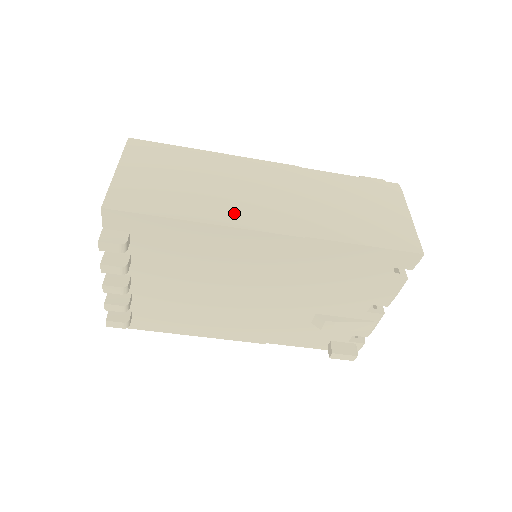
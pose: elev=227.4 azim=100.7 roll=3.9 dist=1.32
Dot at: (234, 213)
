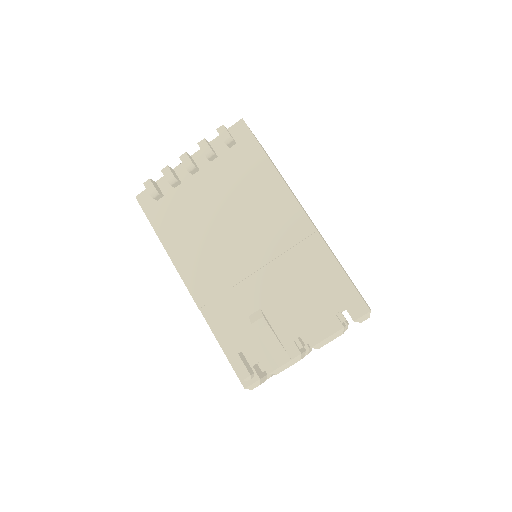
Dot at: (291, 191)
